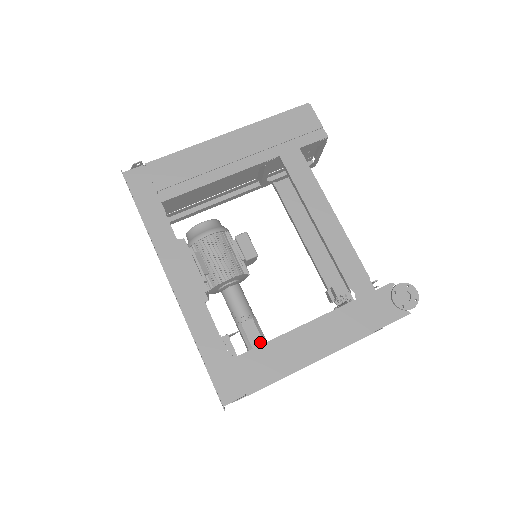
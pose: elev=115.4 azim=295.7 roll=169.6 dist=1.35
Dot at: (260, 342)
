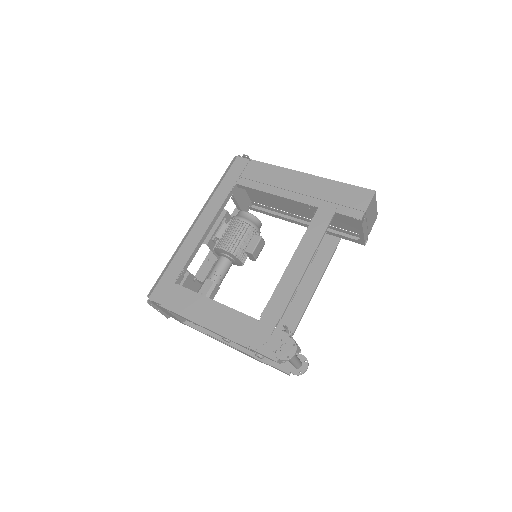
Dot at: occluded
